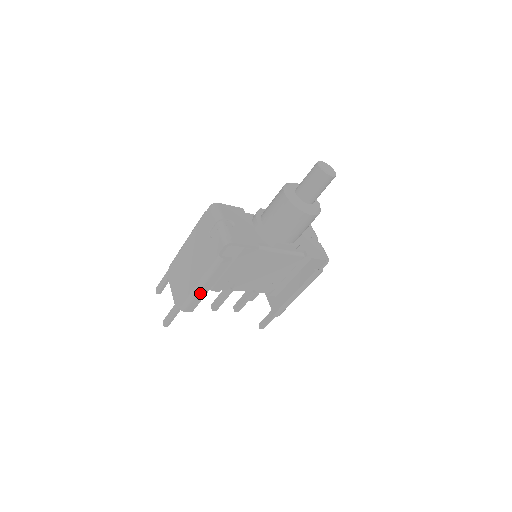
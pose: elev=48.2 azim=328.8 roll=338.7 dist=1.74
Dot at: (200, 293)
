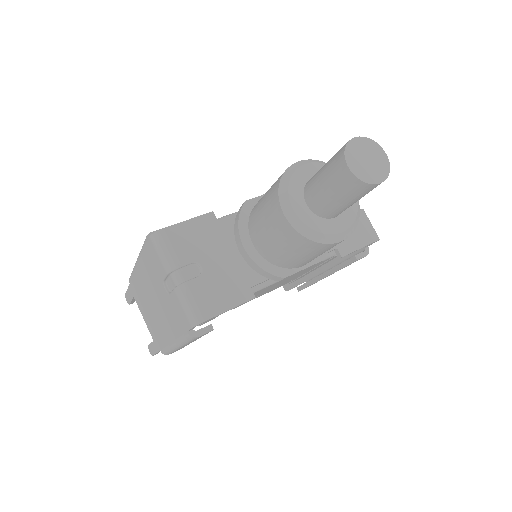
Dot at: occluded
